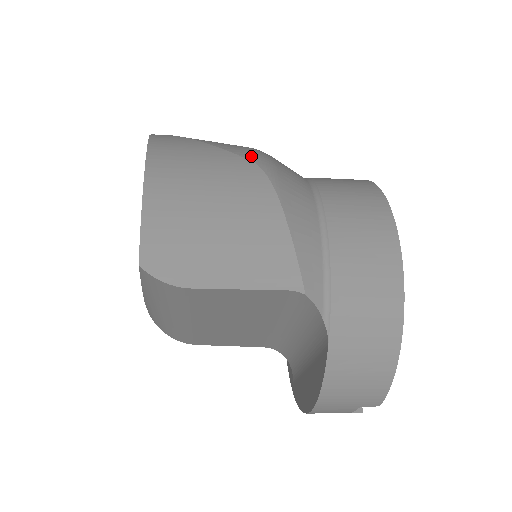
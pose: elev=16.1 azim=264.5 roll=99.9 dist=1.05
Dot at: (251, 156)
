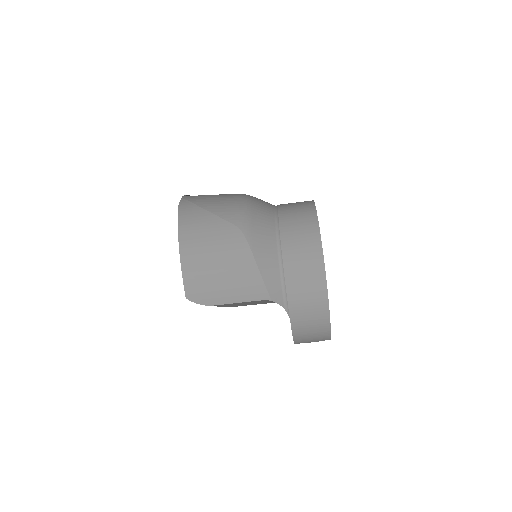
Dot at: (236, 220)
